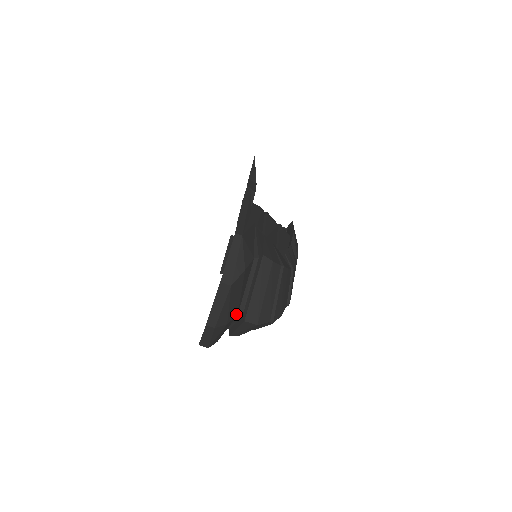
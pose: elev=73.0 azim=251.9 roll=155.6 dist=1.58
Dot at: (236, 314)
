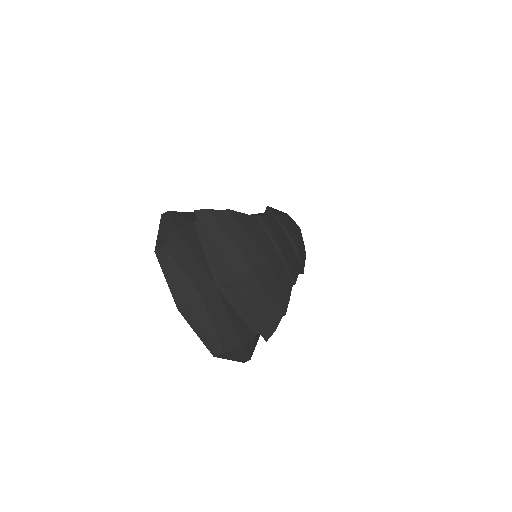
Dot at: (212, 285)
